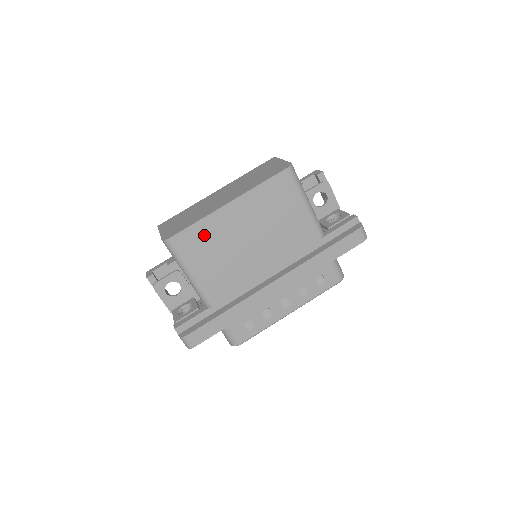
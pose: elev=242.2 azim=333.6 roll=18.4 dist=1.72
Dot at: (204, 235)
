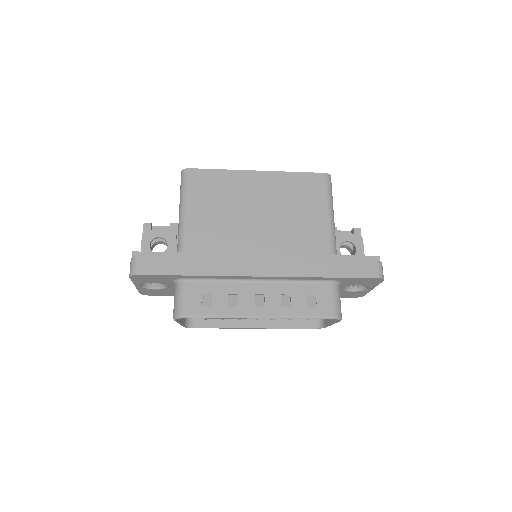
Dot at: (219, 184)
